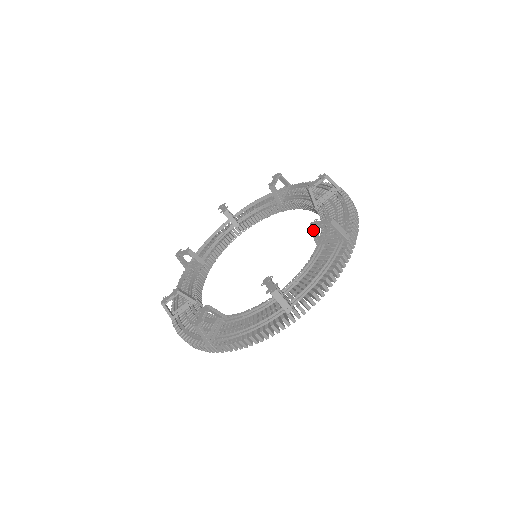
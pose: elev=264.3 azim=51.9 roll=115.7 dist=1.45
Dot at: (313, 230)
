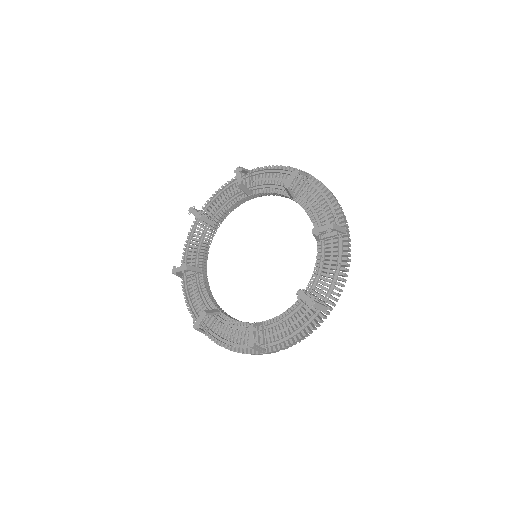
Dot at: (299, 295)
